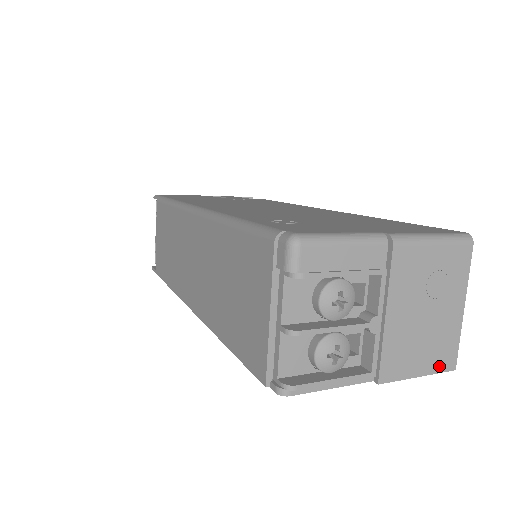
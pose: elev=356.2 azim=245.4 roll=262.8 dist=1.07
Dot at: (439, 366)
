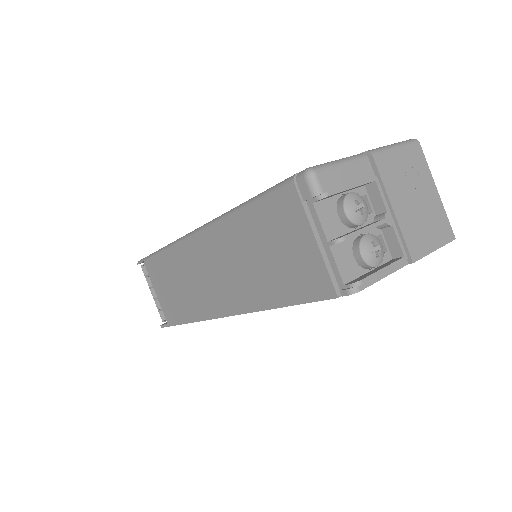
Dot at: (444, 239)
